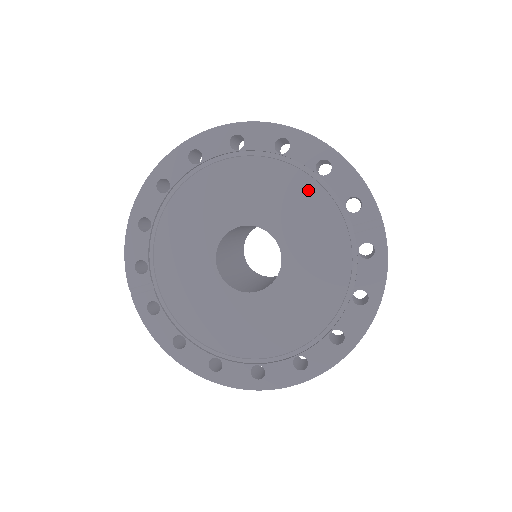
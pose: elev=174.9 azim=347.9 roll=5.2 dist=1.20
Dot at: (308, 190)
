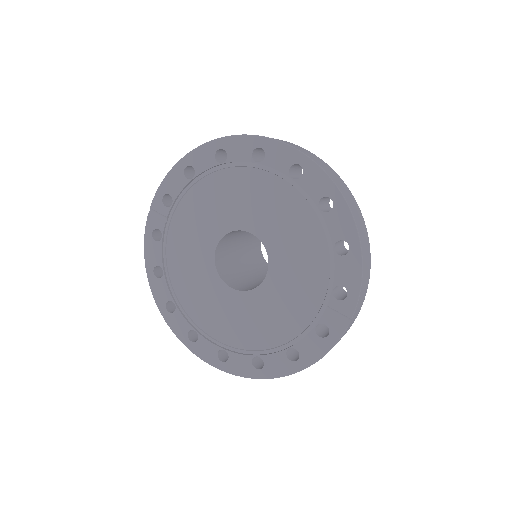
Dot at: (318, 253)
